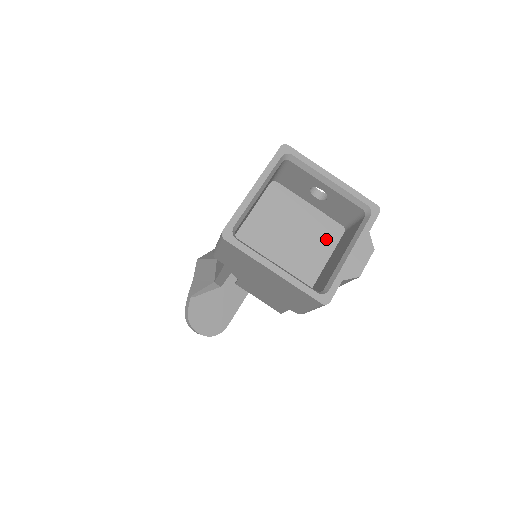
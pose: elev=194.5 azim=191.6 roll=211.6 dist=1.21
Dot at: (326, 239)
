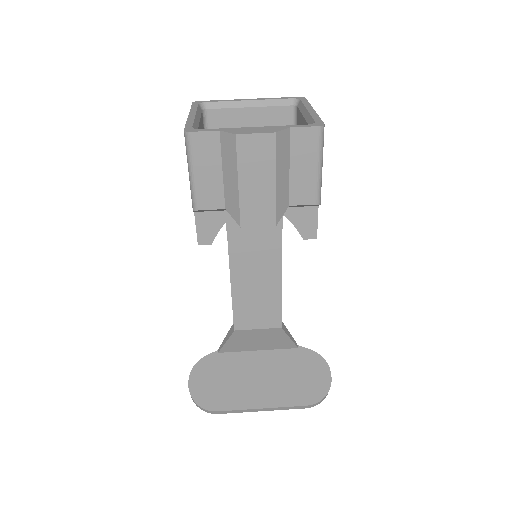
Dot at: occluded
